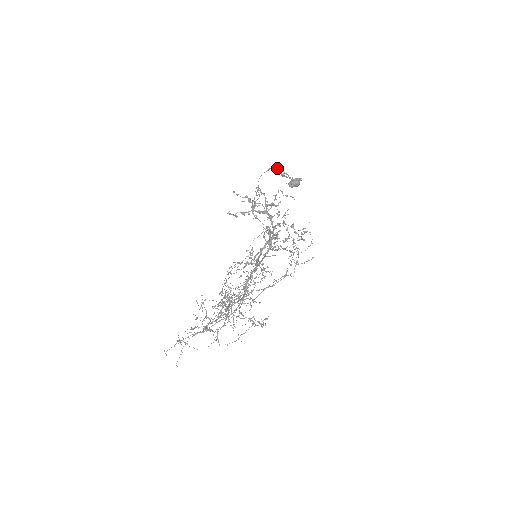
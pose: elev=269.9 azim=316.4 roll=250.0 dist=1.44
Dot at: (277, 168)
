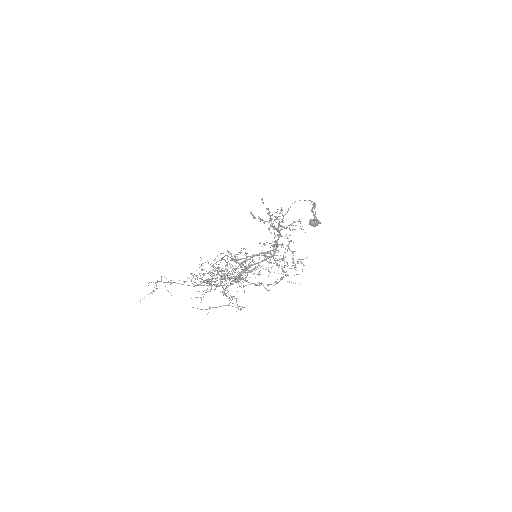
Dot at: (313, 203)
